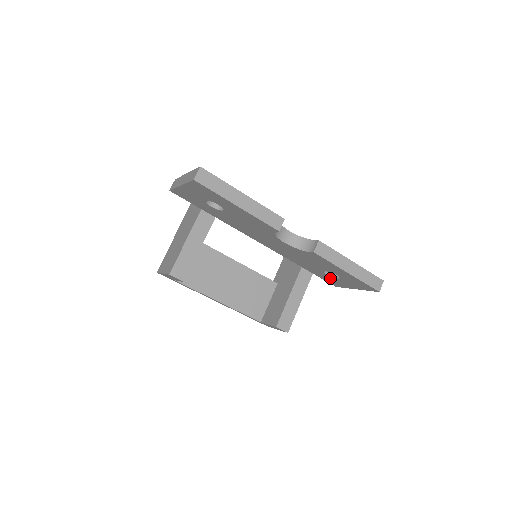
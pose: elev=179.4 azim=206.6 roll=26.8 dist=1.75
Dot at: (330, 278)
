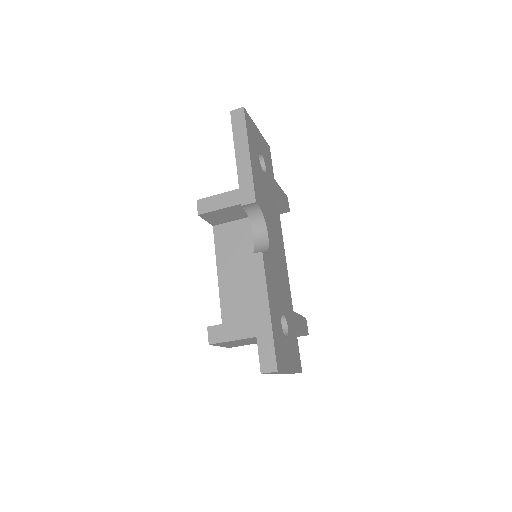
Dot at: occluded
